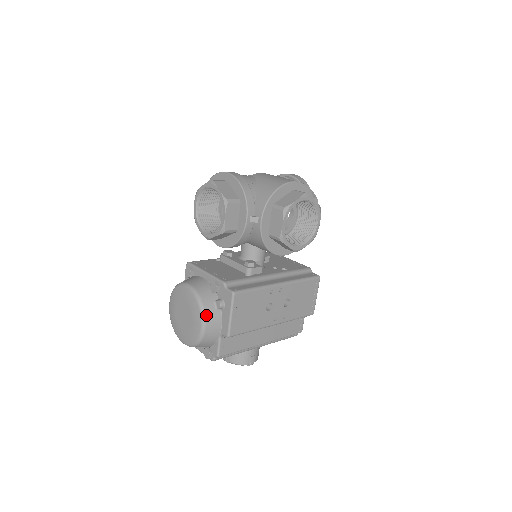
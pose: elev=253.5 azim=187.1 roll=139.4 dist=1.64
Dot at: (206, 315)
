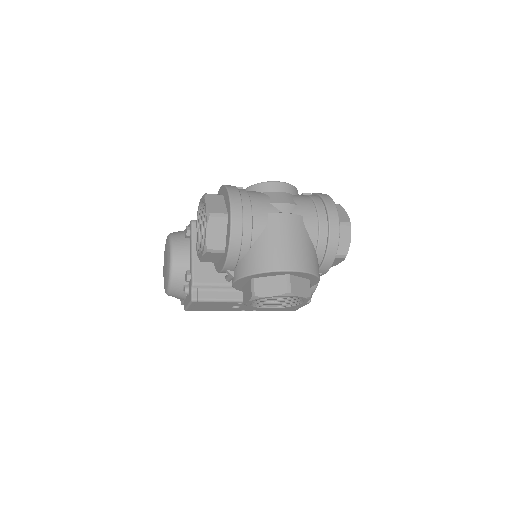
Dot at: (171, 290)
